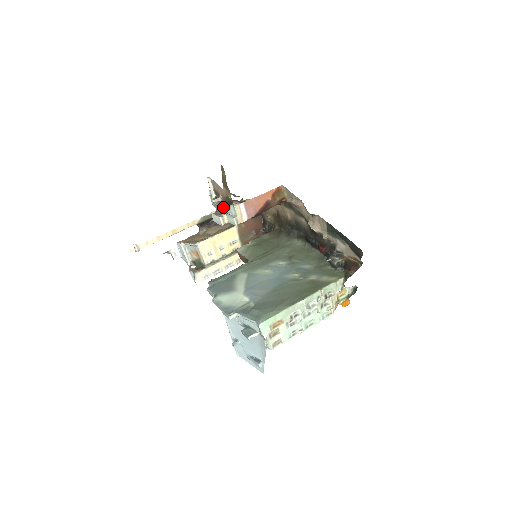
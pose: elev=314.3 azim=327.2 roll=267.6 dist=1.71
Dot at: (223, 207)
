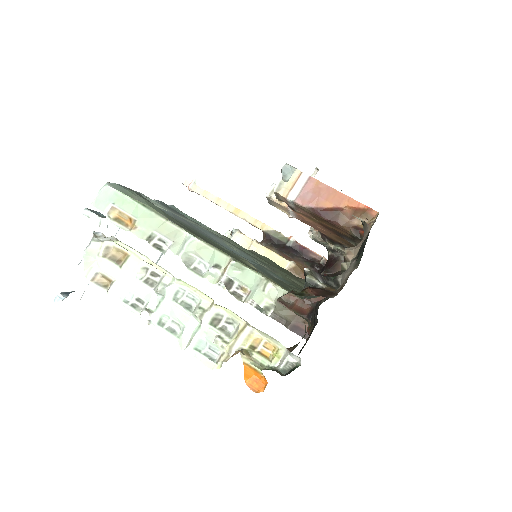
Dot at: (286, 165)
